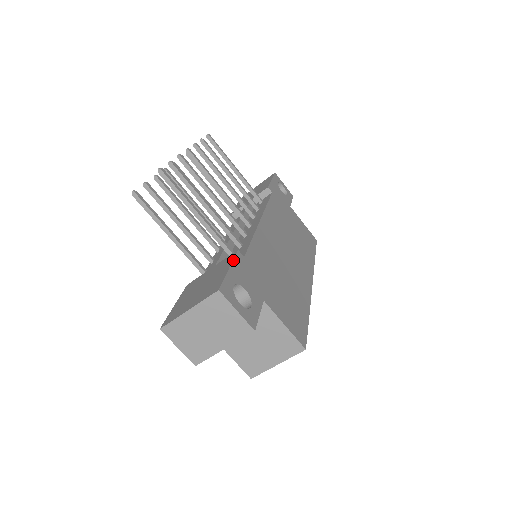
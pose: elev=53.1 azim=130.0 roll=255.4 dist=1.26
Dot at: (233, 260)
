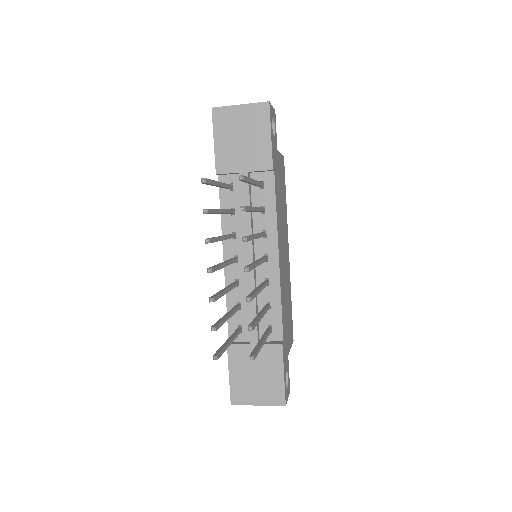
Dot at: (283, 362)
